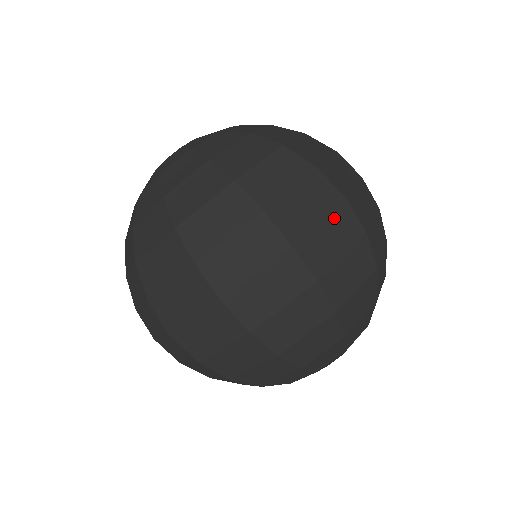
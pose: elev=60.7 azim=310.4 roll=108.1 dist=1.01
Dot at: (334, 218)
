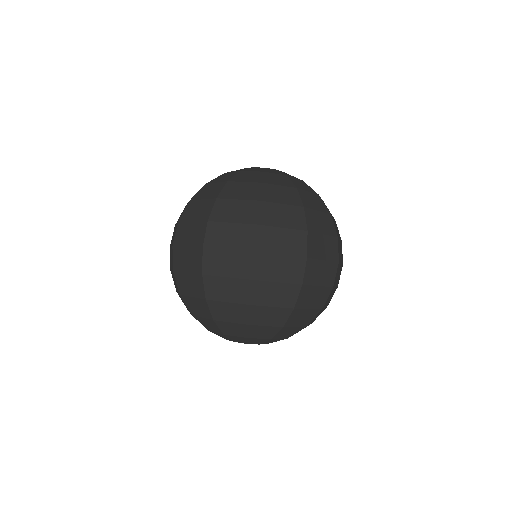
Dot at: (329, 265)
